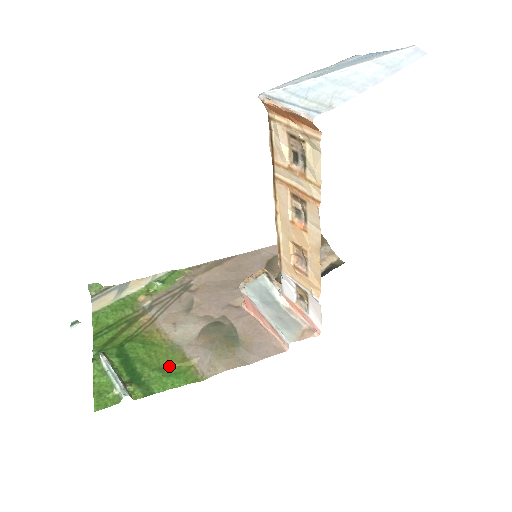
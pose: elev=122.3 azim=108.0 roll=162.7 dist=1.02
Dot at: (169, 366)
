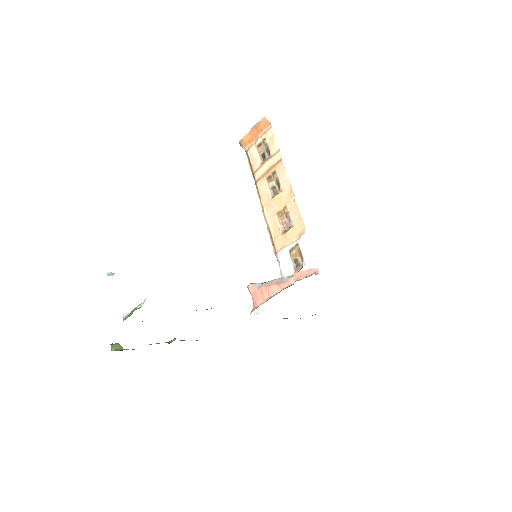
Dot at: occluded
